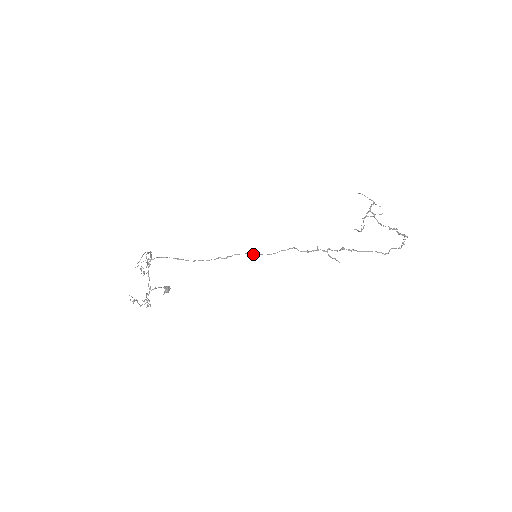
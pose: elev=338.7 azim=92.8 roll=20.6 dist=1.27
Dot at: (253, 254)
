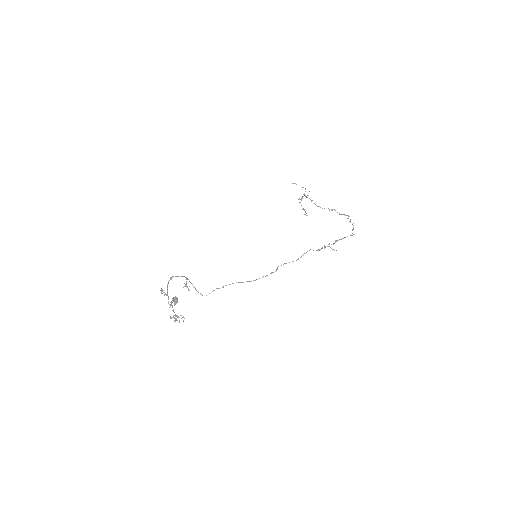
Dot at: (289, 262)
